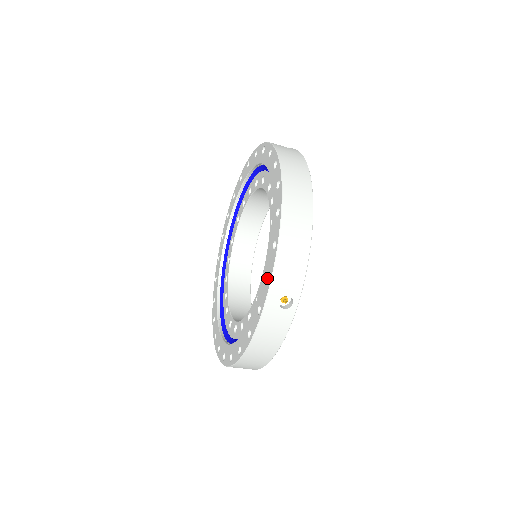
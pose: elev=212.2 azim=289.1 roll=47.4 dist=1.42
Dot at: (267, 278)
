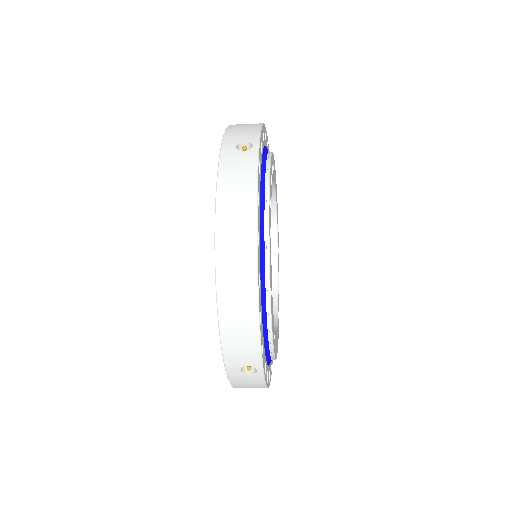
Dot at: occluded
